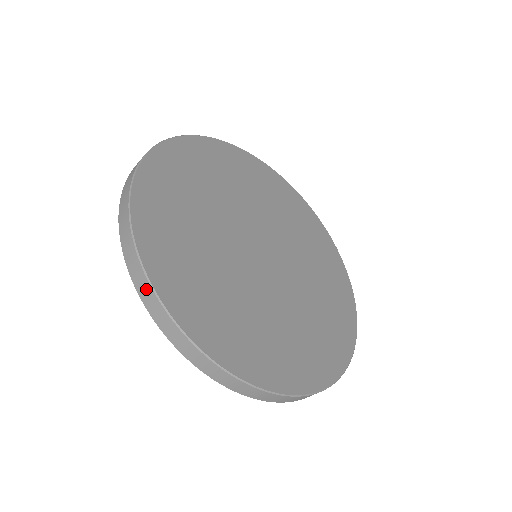
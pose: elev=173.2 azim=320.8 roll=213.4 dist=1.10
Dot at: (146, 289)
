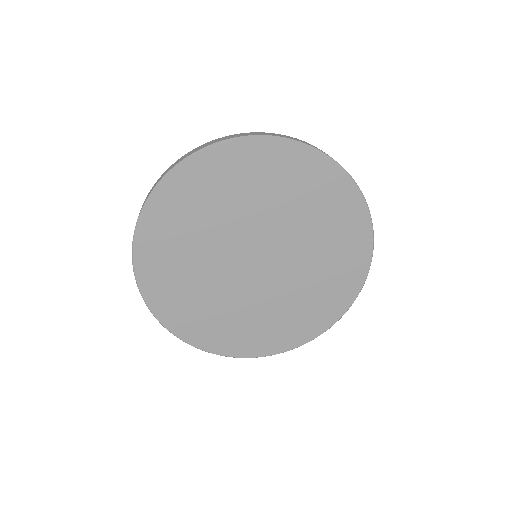
Dot at: (136, 278)
